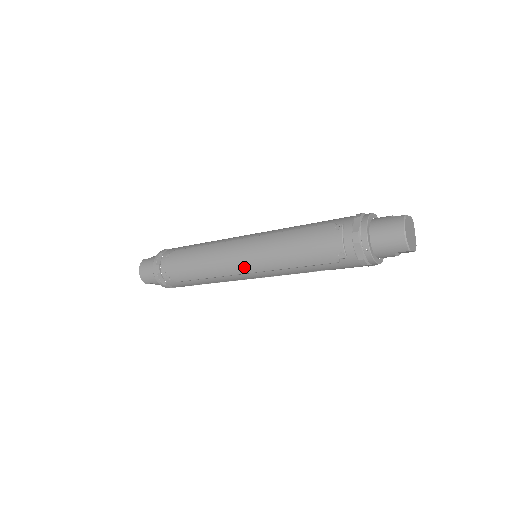
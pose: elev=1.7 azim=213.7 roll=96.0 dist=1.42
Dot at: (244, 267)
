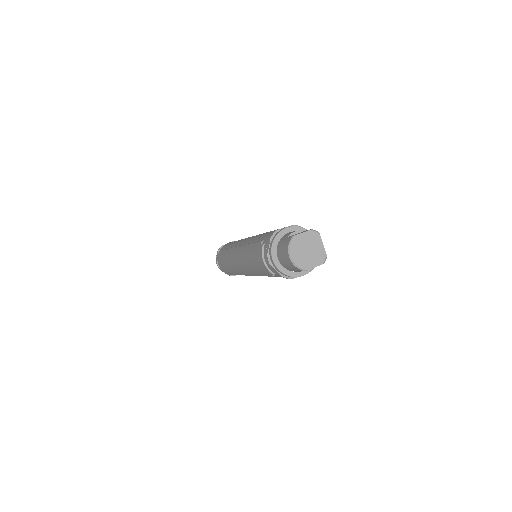
Dot at: (242, 272)
